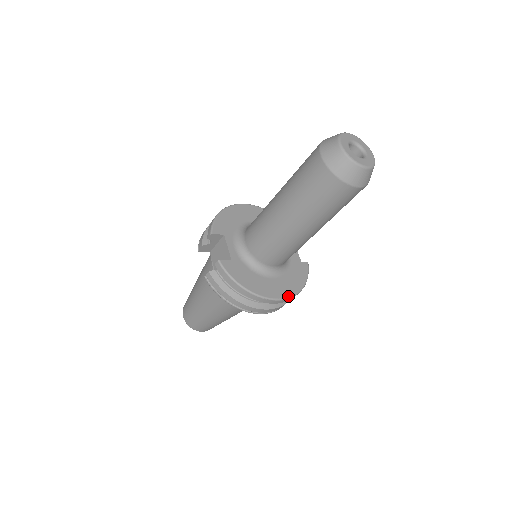
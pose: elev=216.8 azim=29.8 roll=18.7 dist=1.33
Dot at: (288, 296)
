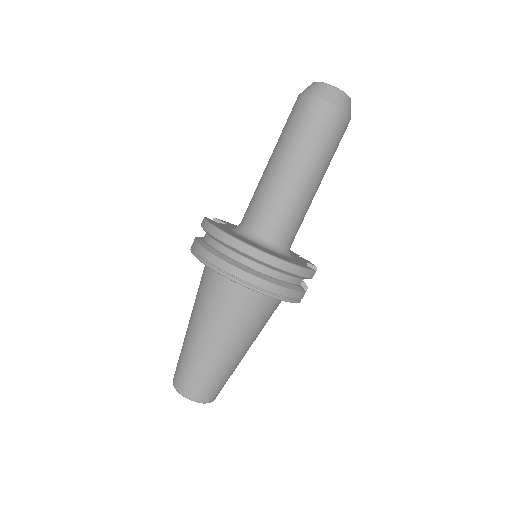
Dot at: (263, 251)
